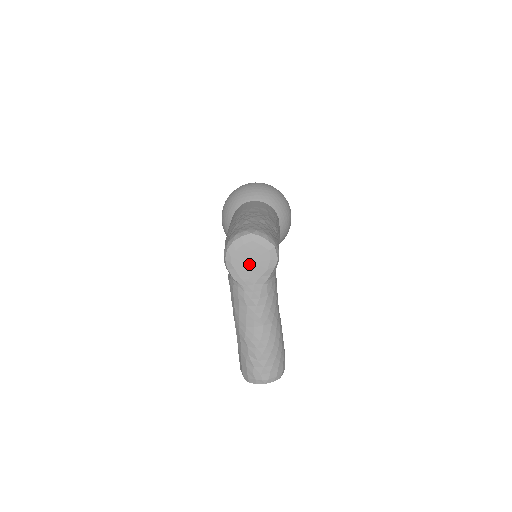
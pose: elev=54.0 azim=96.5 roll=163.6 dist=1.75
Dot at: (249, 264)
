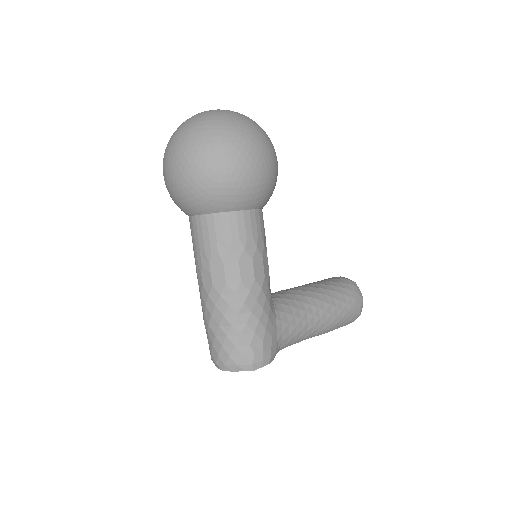
Dot at: occluded
